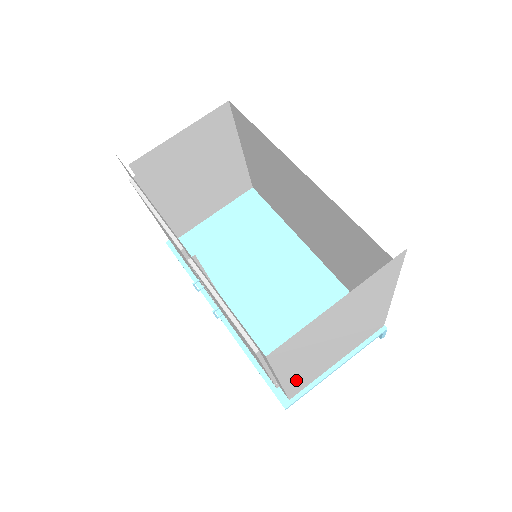
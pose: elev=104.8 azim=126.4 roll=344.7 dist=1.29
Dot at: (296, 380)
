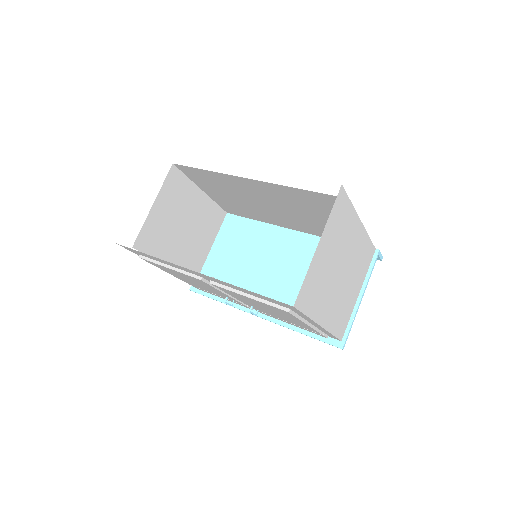
Dot at: (334, 321)
